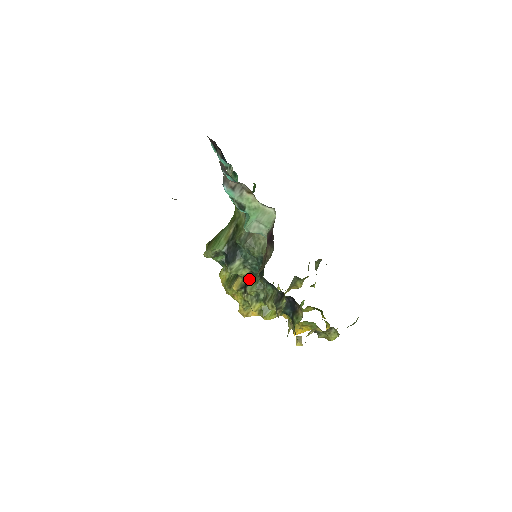
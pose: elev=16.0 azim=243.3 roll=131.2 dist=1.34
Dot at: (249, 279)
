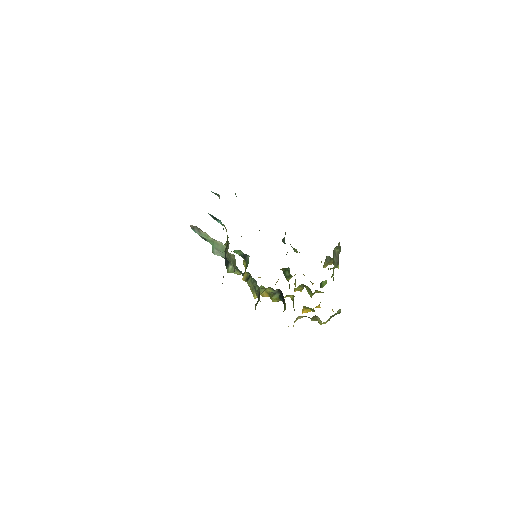
Dot at: (250, 274)
